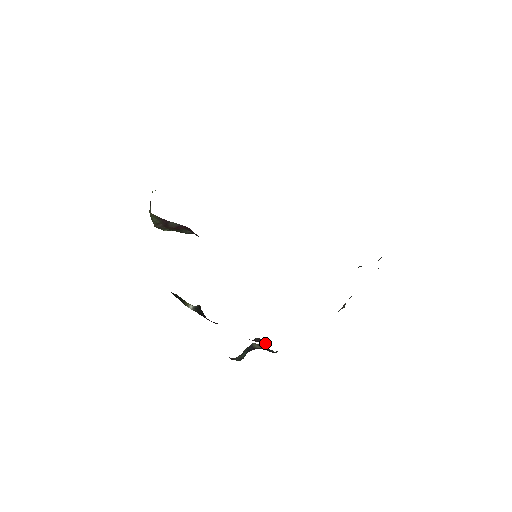
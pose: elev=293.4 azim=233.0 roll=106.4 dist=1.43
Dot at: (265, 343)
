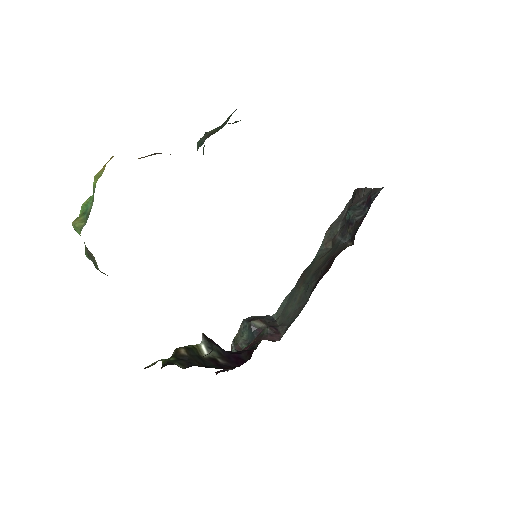
Dot at: (275, 327)
